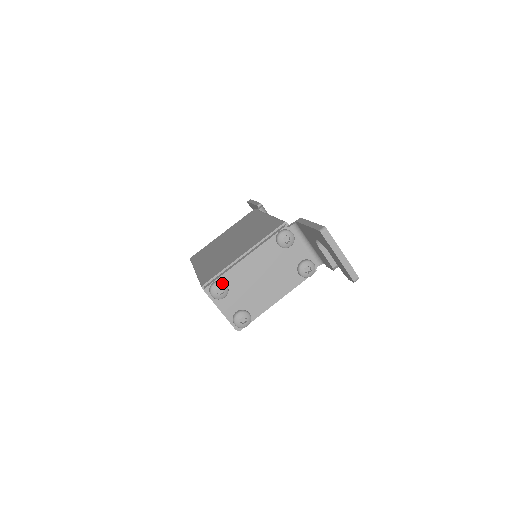
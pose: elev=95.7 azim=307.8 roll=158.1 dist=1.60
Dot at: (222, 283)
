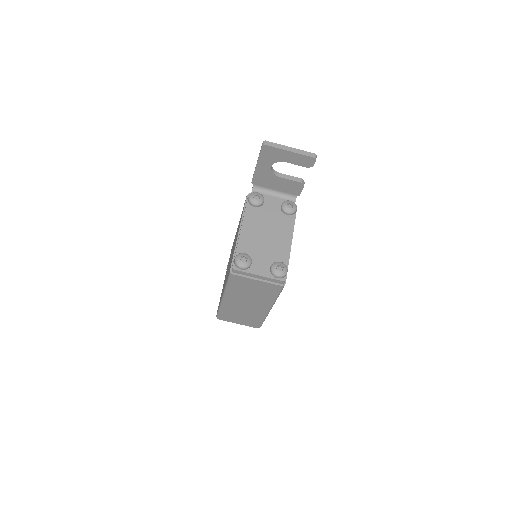
Dot at: (240, 254)
